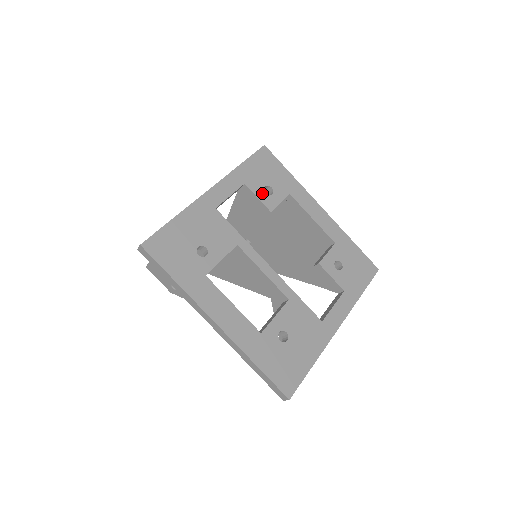
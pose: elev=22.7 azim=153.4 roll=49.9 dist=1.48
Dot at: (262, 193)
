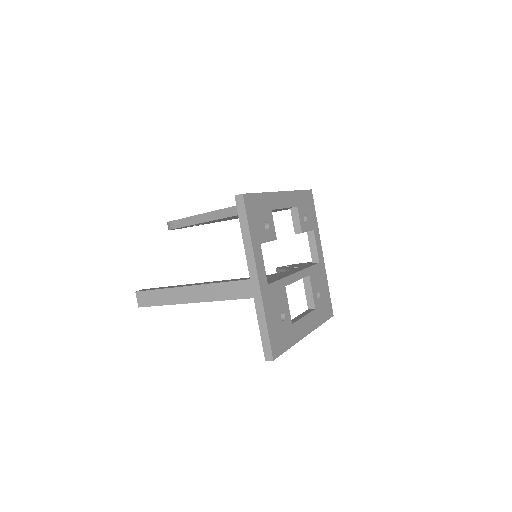
Dot at: (267, 235)
